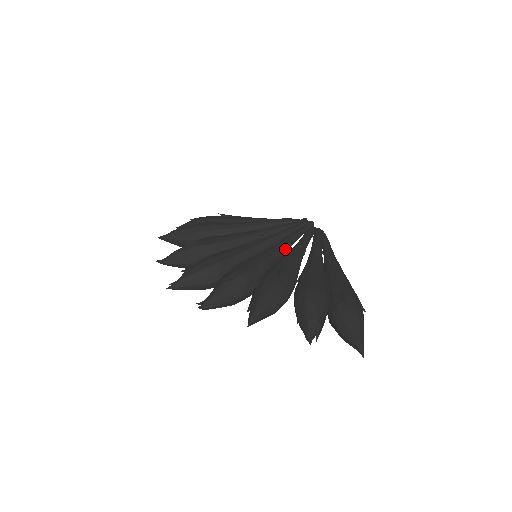
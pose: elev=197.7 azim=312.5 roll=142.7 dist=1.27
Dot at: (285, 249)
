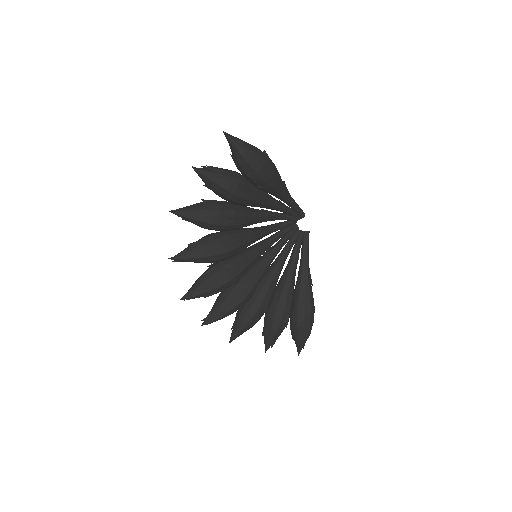
Dot at: (260, 227)
